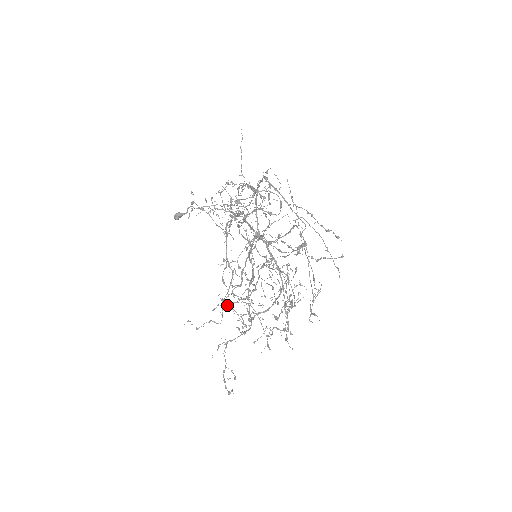
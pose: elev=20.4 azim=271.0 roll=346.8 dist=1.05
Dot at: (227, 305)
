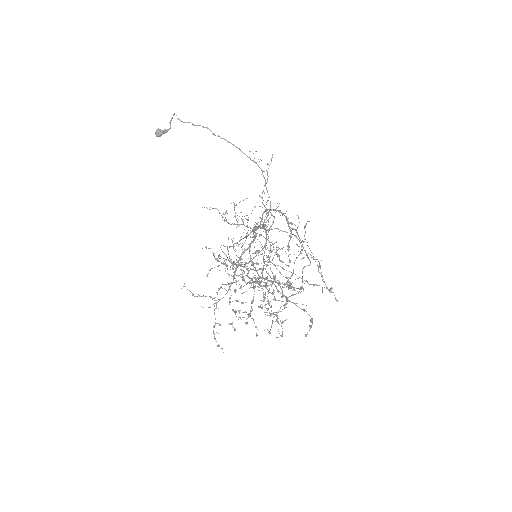
Dot at: (234, 328)
